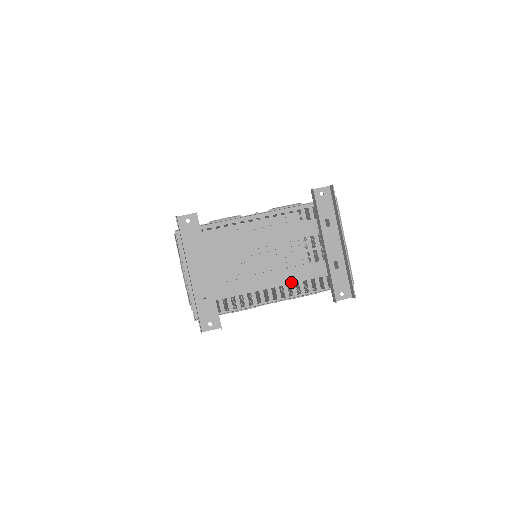
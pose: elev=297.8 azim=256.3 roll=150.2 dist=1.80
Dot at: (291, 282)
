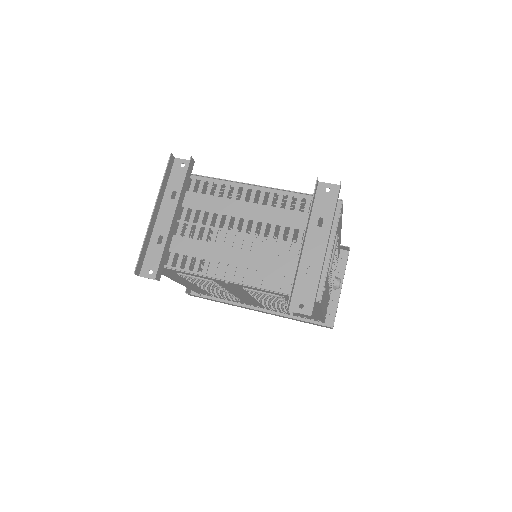
Dot at: (251, 267)
